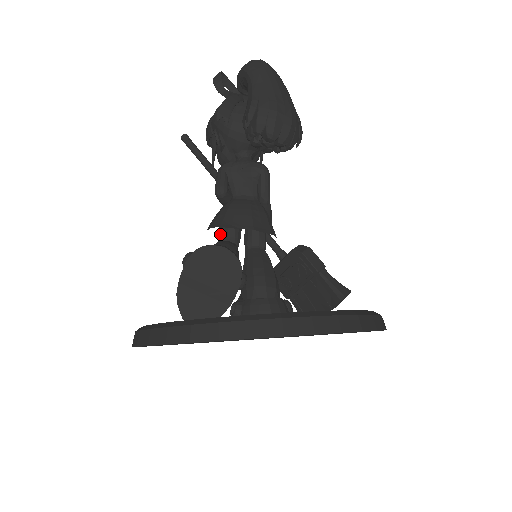
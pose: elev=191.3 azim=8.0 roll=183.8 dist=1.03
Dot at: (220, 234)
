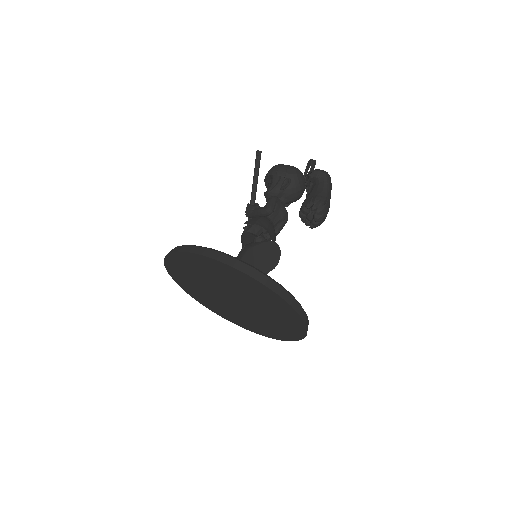
Dot at: (253, 229)
